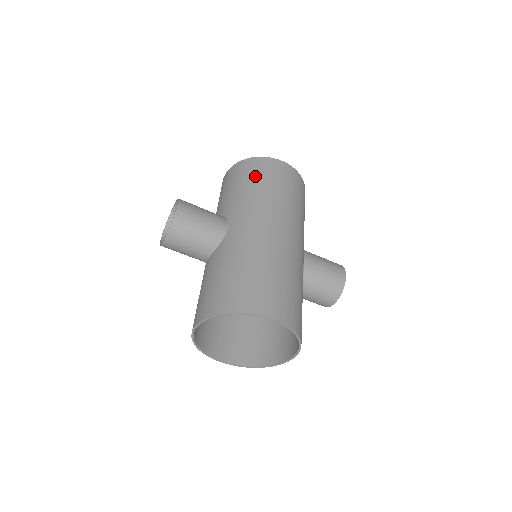
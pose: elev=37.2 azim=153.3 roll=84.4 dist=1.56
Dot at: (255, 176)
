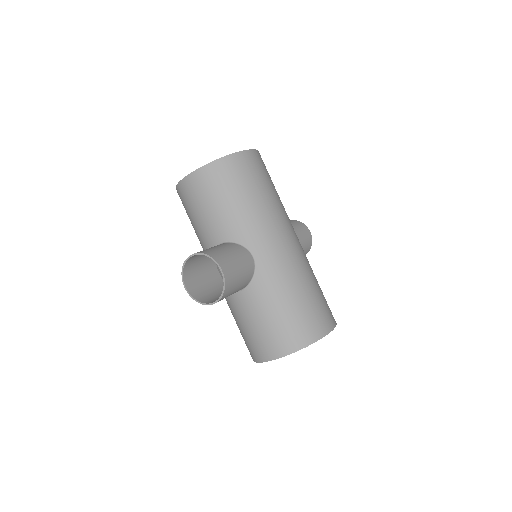
Dot at: (244, 185)
